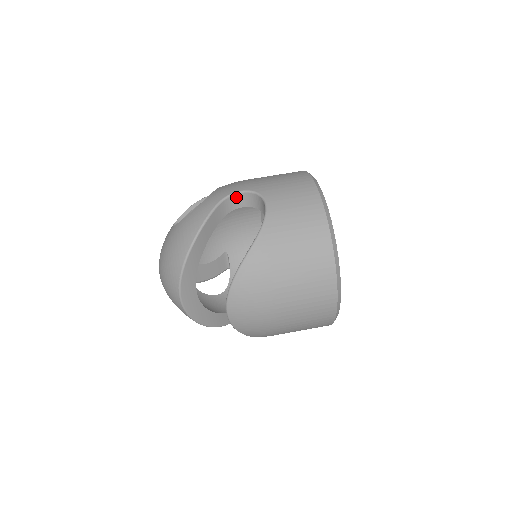
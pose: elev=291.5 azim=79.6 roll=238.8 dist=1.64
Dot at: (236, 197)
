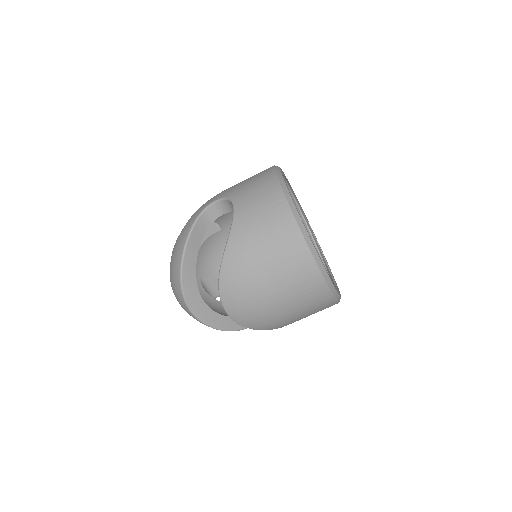
Dot at: (213, 208)
